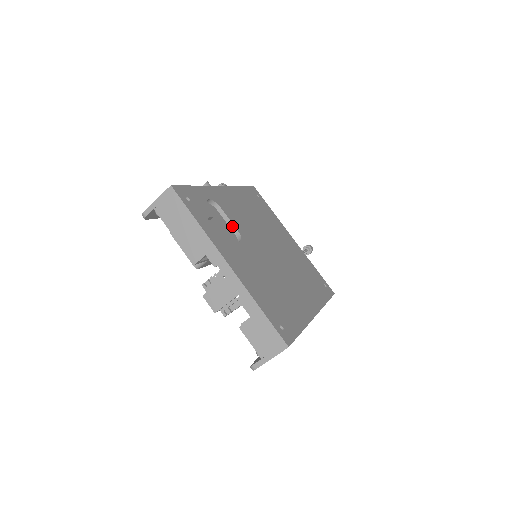
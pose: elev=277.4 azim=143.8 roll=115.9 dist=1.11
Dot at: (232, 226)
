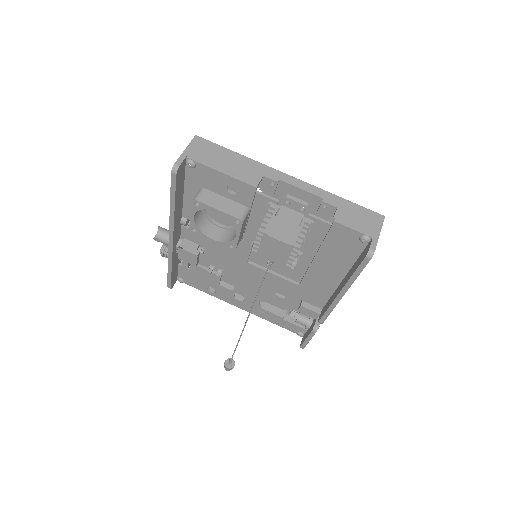
Dot at: occluded
